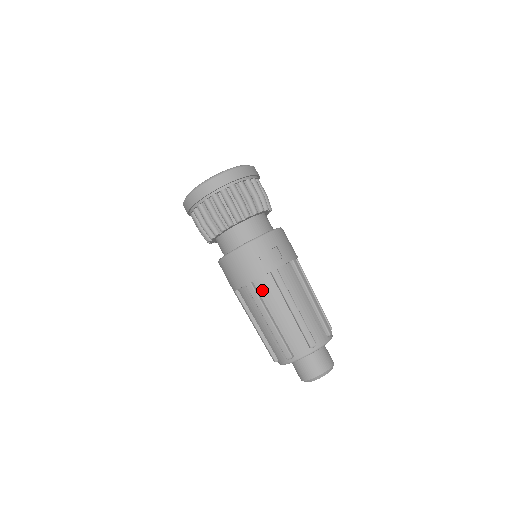
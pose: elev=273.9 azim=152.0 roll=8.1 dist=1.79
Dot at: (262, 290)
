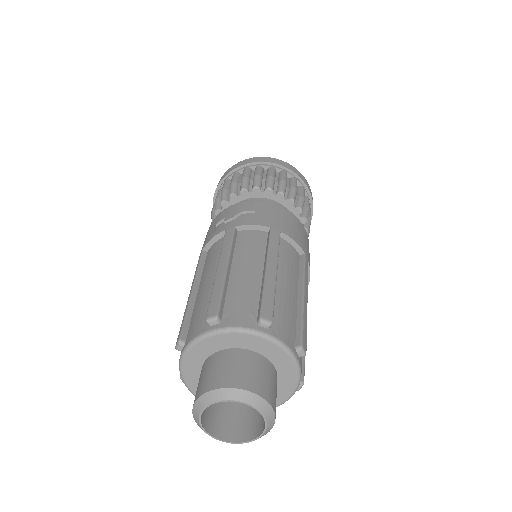
Dot at: (208, 257)
